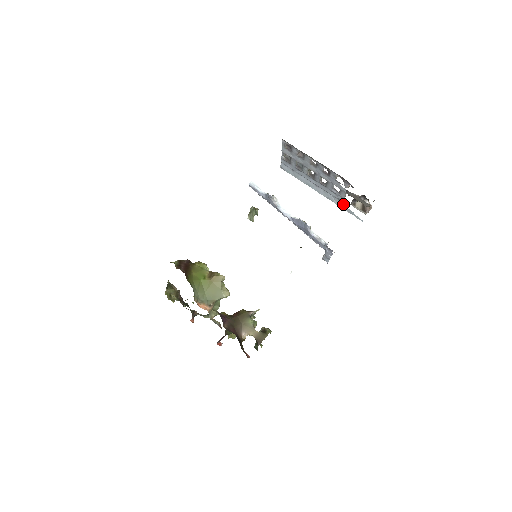
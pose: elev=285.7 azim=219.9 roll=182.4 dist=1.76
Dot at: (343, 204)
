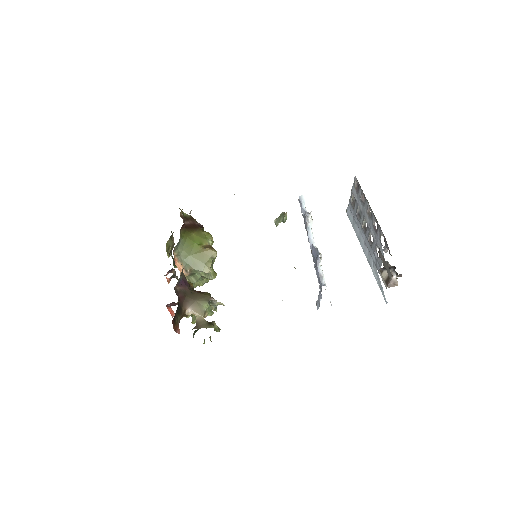
Dot at: (378, 275)
